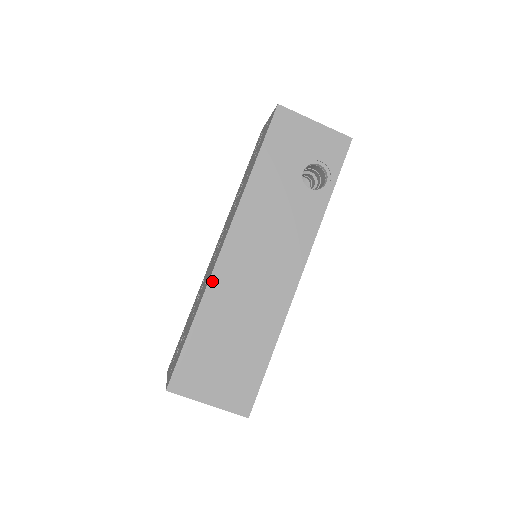
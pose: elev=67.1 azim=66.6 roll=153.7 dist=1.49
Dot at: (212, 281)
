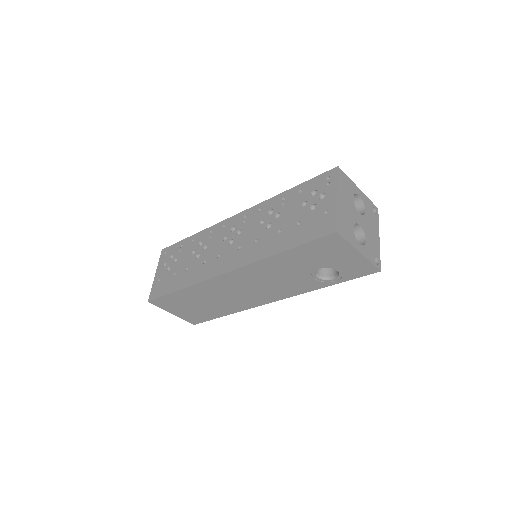
Dot at: (205, 282)
